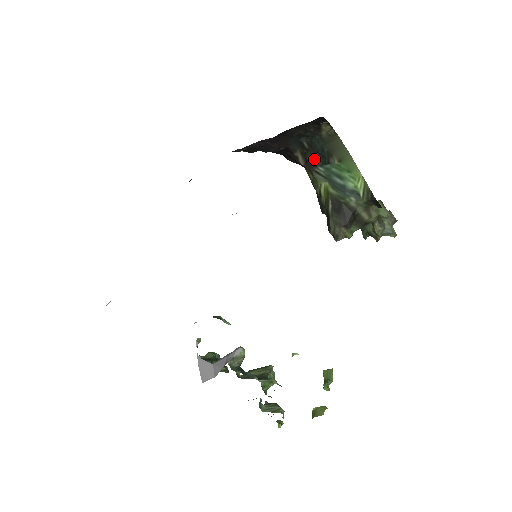
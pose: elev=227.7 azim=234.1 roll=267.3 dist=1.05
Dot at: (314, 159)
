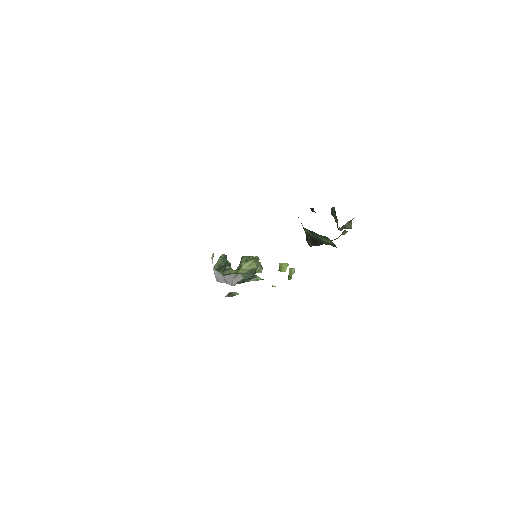
Dot at: occluded
